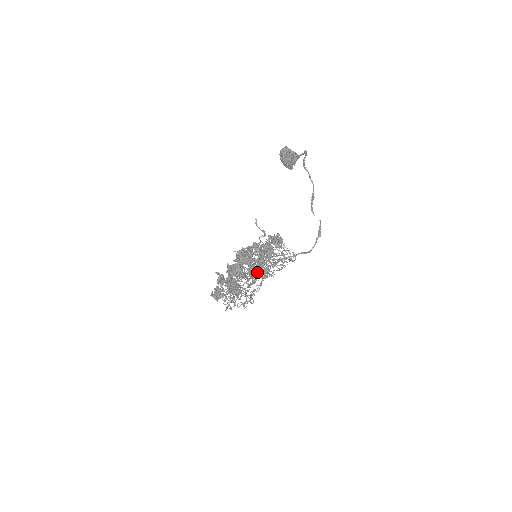
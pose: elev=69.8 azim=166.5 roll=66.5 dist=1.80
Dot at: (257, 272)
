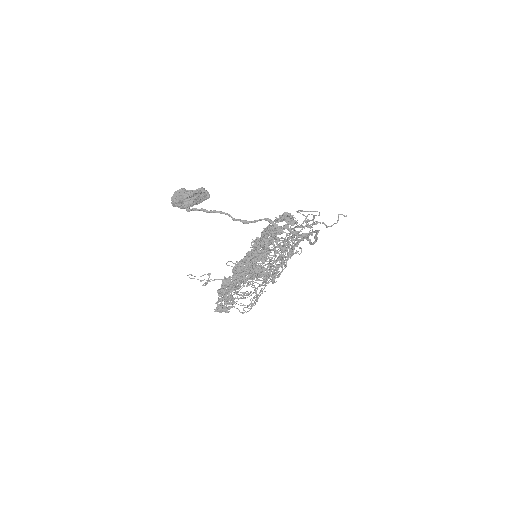
Dot at: occluded
